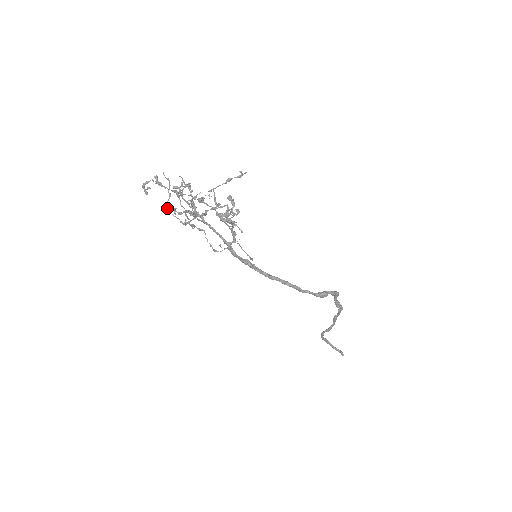
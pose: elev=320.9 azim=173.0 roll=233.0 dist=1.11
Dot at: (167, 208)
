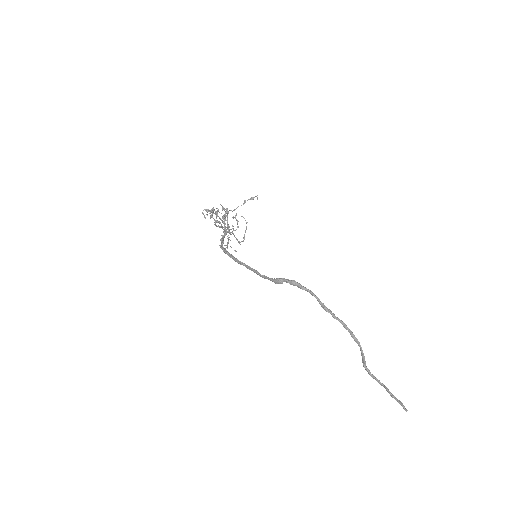
Dot at: (243, 237)
